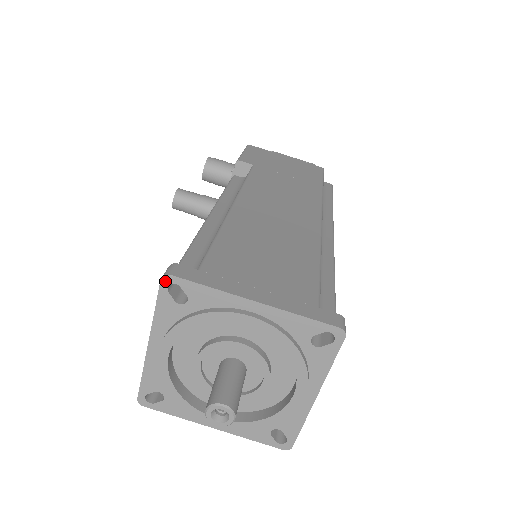
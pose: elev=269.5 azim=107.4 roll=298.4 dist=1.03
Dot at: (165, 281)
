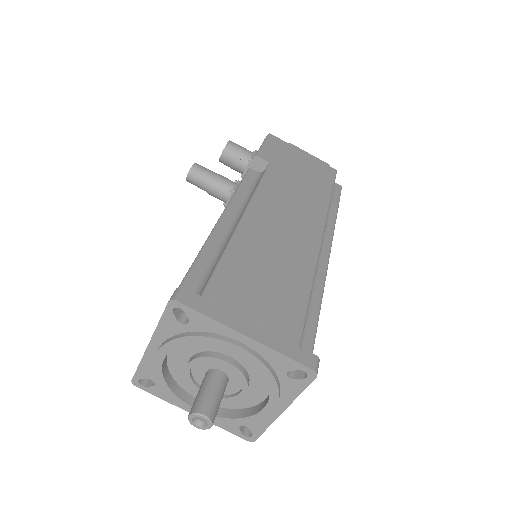
Dot at: (172, 304)
